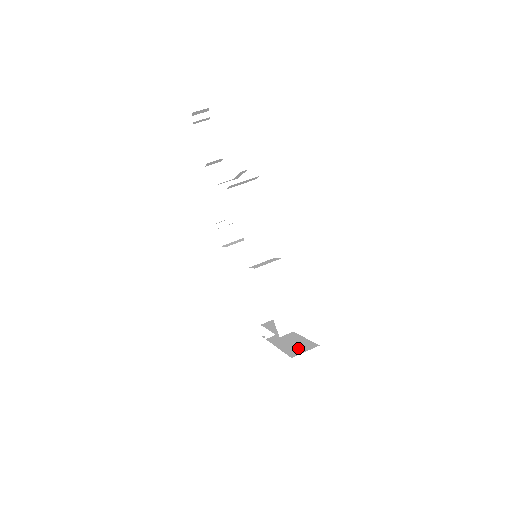
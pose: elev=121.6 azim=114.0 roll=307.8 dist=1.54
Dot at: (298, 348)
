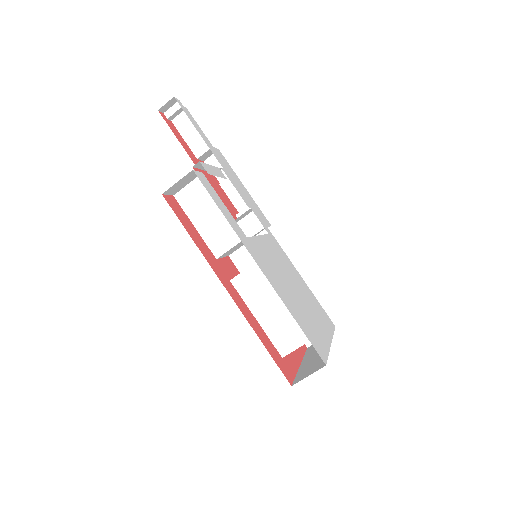
Dot at: (309, 368)
